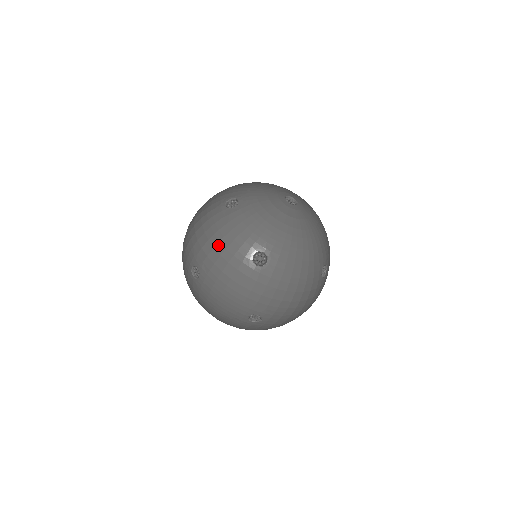
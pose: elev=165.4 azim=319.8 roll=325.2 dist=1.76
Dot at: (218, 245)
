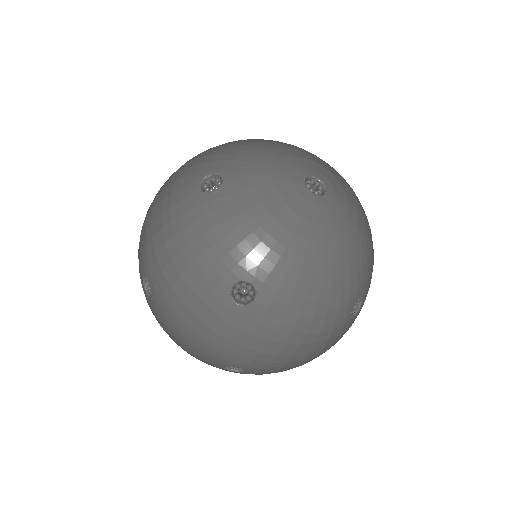
Dot at: (177, 257)
